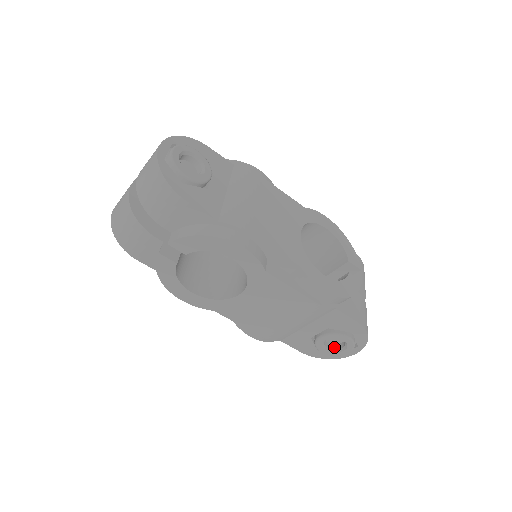
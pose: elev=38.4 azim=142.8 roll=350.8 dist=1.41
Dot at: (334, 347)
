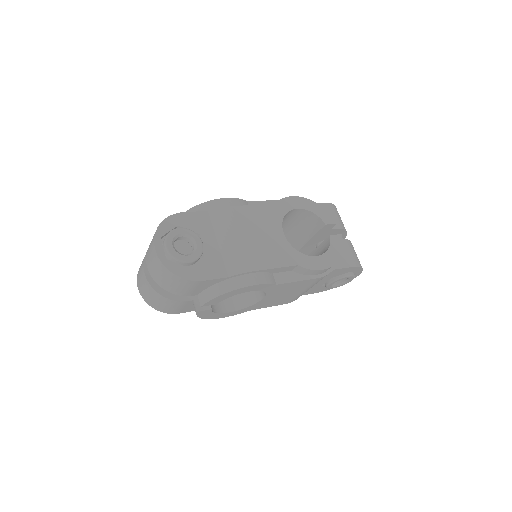
Dot at: (340, 281)
